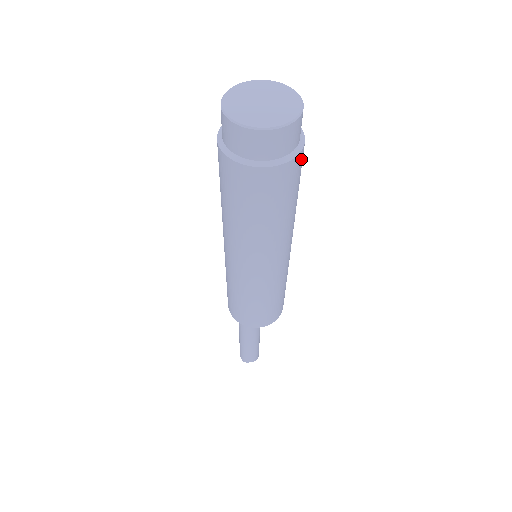
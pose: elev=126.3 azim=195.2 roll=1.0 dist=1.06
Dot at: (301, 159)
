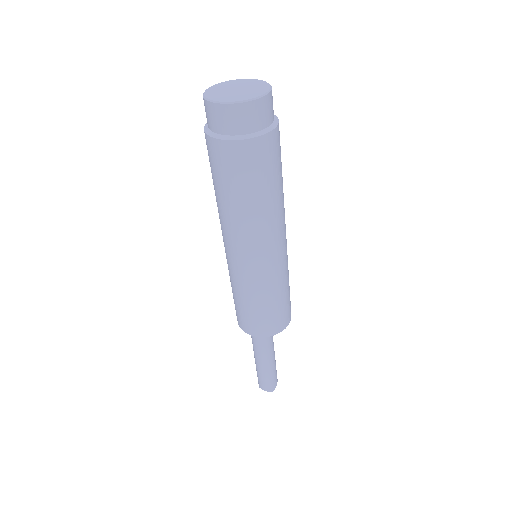
Dot at: (255, 149)
